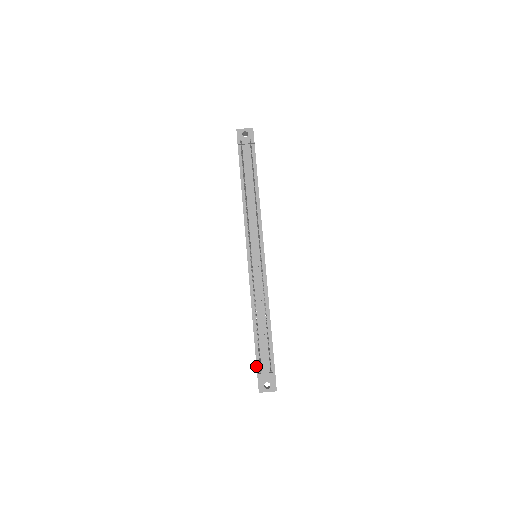
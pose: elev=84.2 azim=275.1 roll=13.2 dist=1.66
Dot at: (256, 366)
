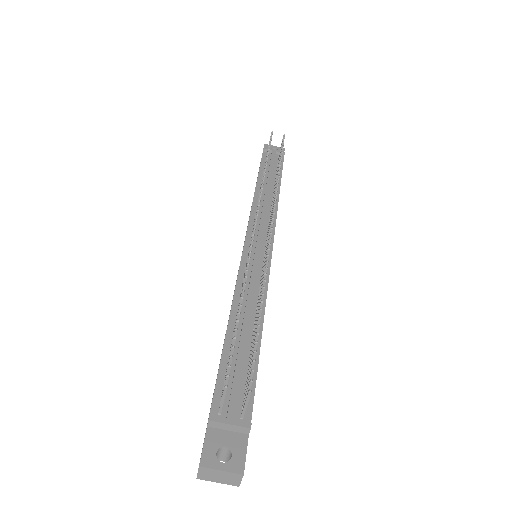
Dot at: occluded
